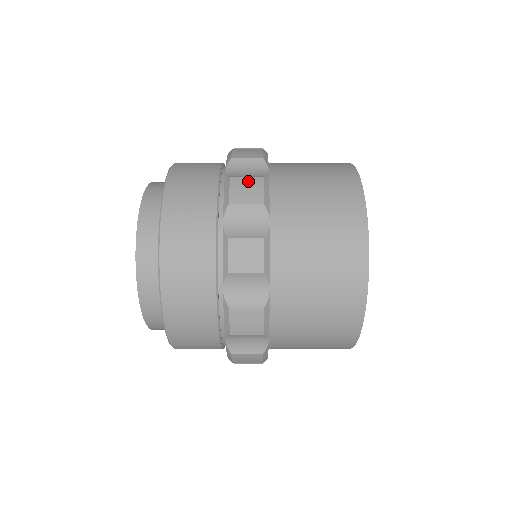
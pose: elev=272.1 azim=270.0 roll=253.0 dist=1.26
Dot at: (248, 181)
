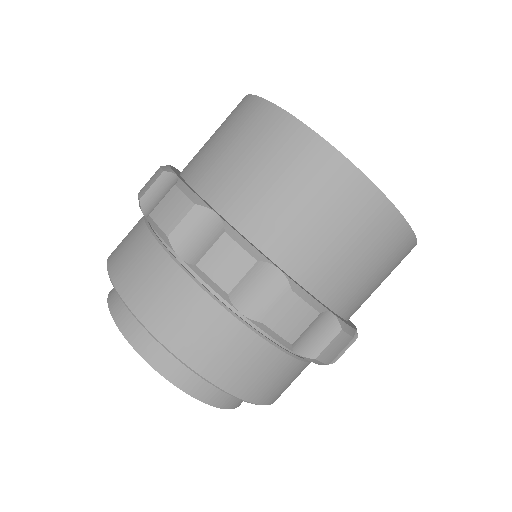
Dot at: (284, 310)
